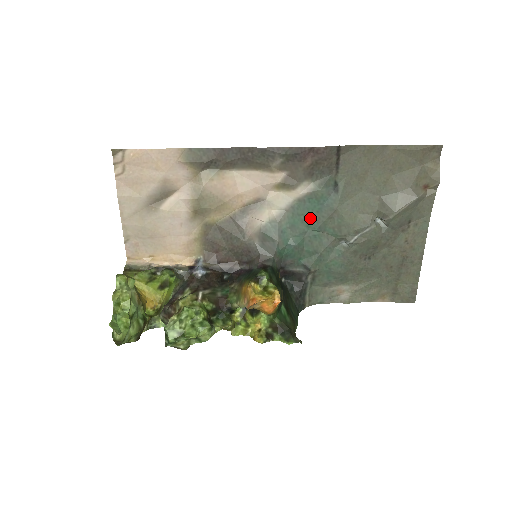
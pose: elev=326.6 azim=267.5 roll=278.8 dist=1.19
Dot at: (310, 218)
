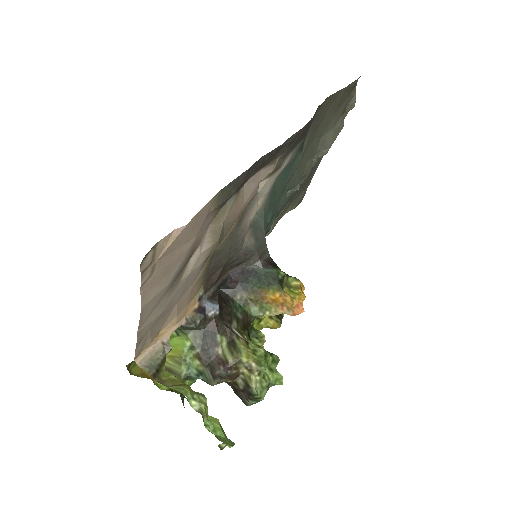
Dot at: (280, 187)
